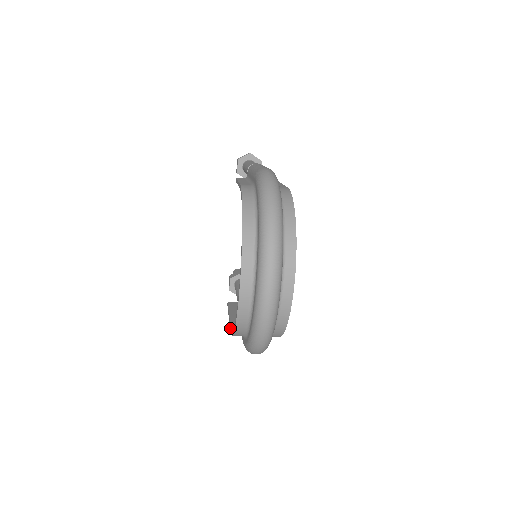
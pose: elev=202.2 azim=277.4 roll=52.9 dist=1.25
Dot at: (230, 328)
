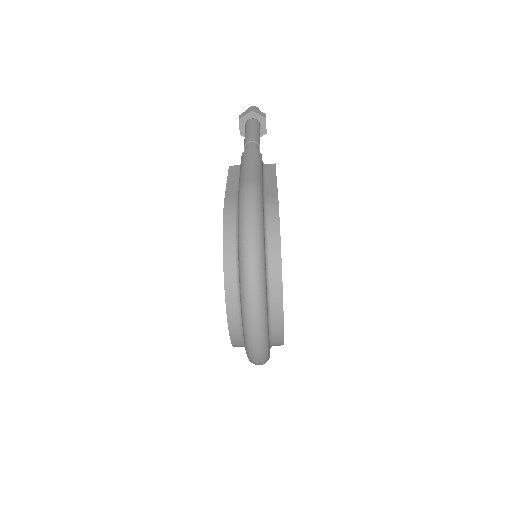
Dot at: occluded
